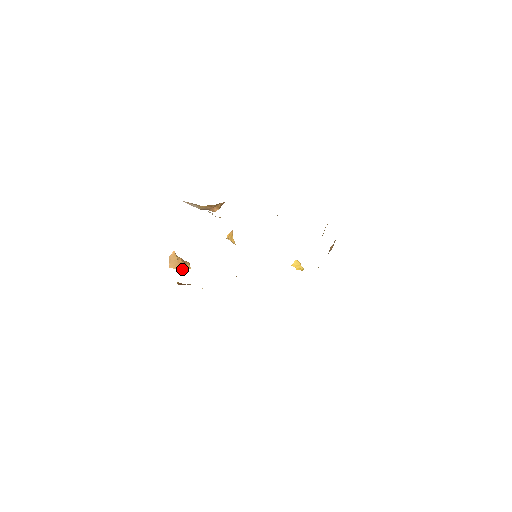
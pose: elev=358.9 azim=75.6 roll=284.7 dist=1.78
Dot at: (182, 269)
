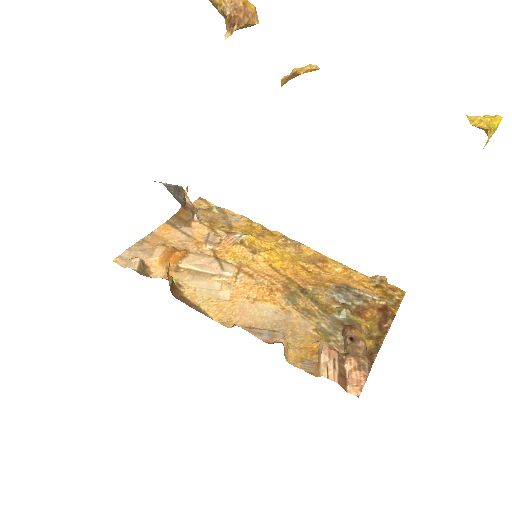
Dot at: occluded
